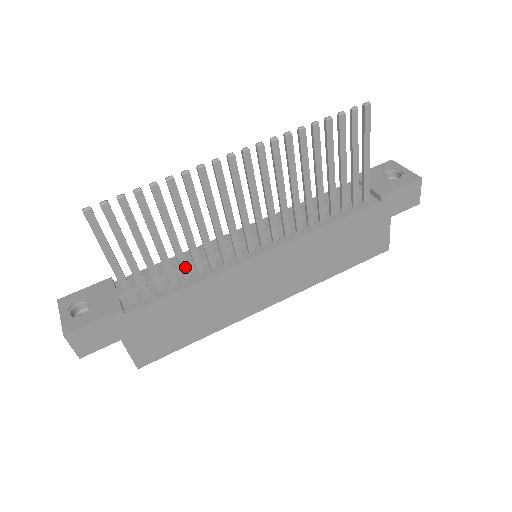
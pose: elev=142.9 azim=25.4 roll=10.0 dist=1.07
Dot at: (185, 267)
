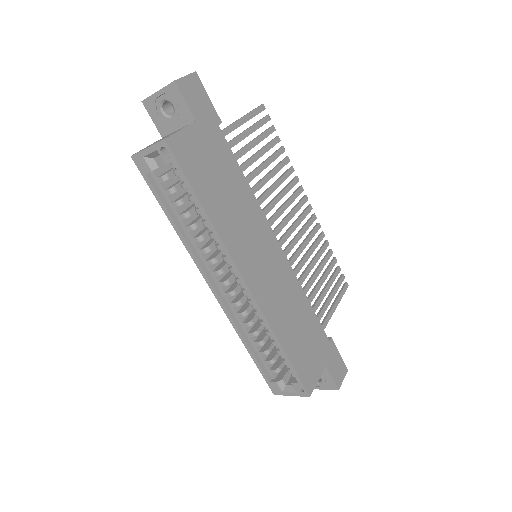
Dot at: (248, 181)
